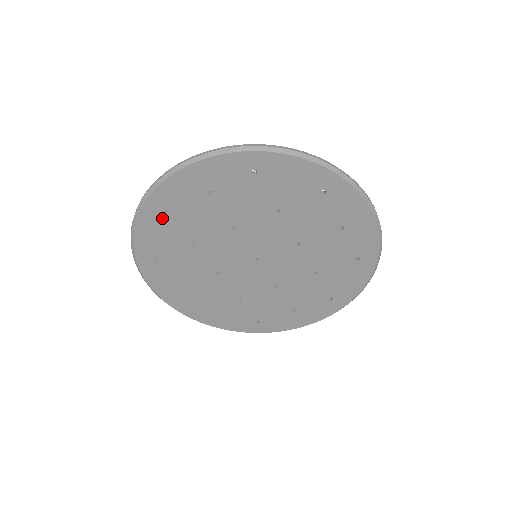
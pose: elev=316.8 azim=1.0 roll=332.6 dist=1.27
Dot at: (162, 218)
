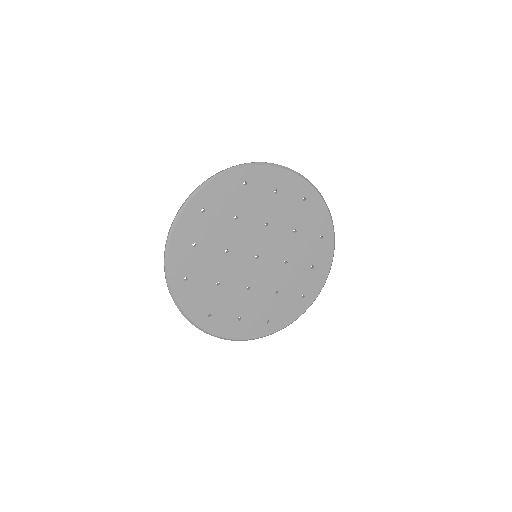
Dot at: (238, 186)
